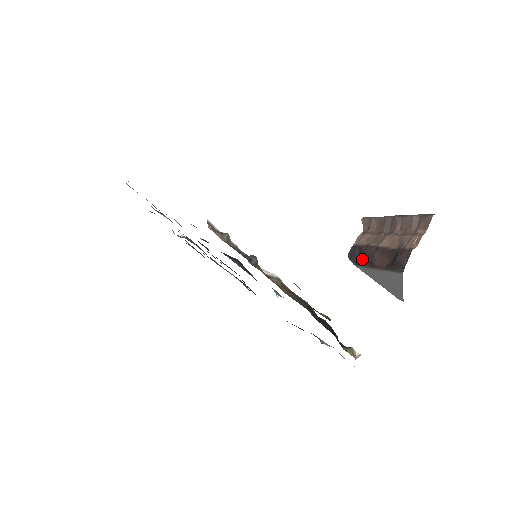
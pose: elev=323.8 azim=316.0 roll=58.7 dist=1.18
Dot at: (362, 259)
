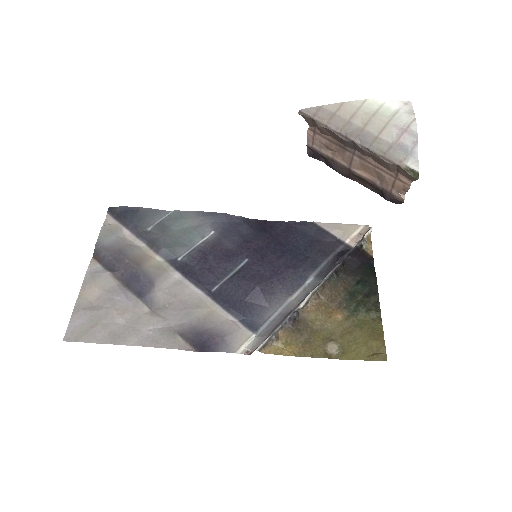
Dot at: occluded
